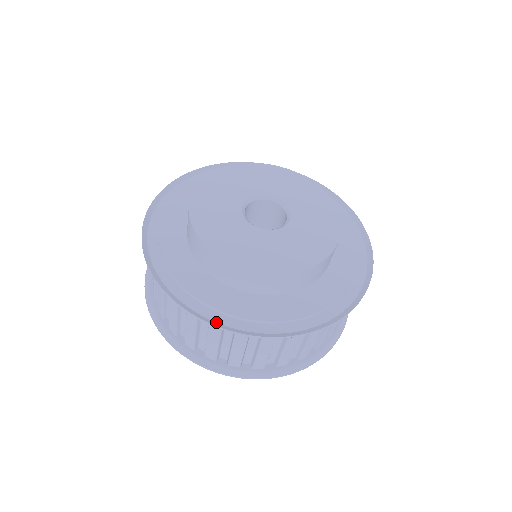
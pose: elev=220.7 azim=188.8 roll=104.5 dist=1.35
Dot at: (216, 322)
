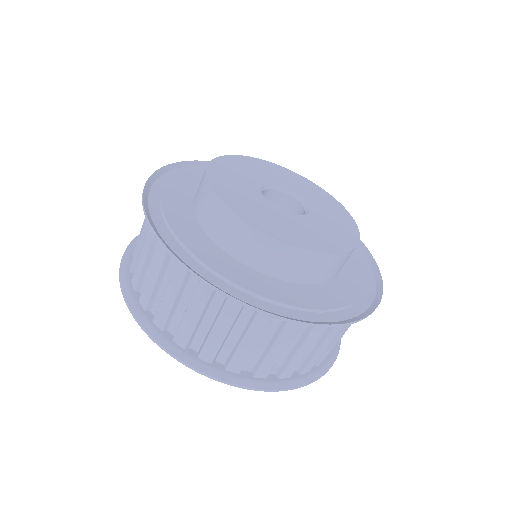
Dot at: (238, 299)
